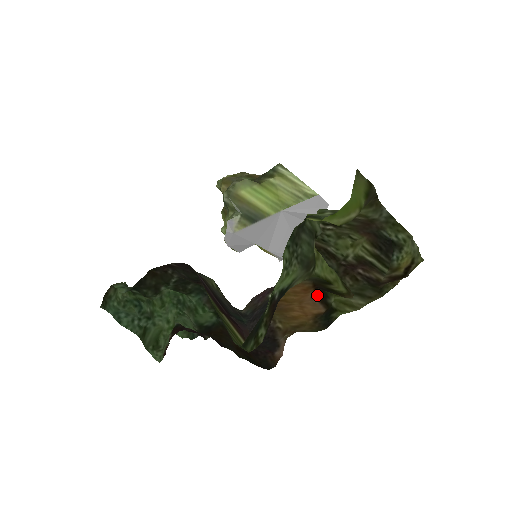
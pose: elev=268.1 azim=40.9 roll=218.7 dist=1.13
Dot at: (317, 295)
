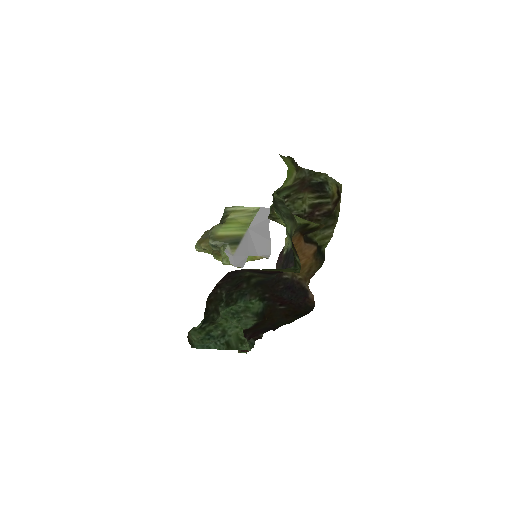
Dot at: (306, 241)
